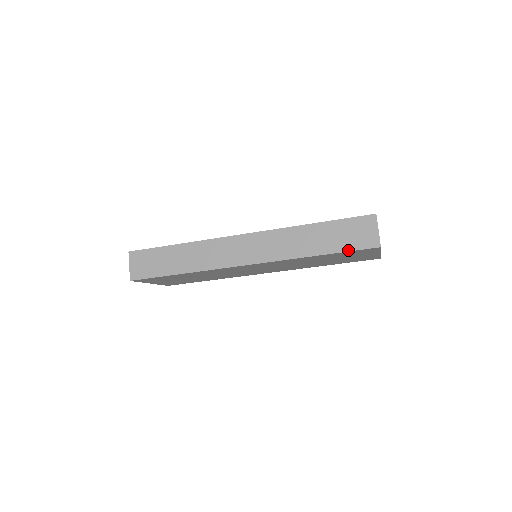
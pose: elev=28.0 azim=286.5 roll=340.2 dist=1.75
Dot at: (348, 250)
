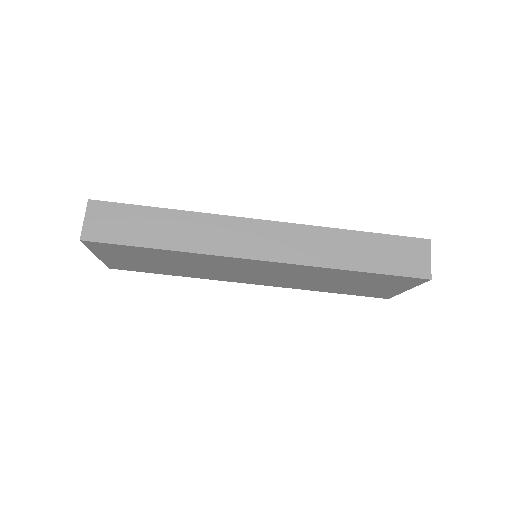
Dot at: (393, 273)
